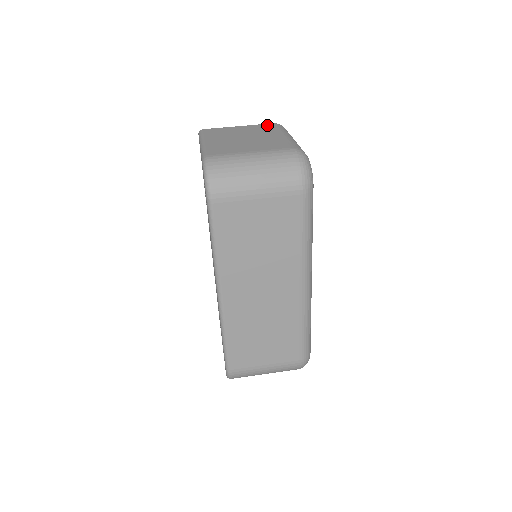
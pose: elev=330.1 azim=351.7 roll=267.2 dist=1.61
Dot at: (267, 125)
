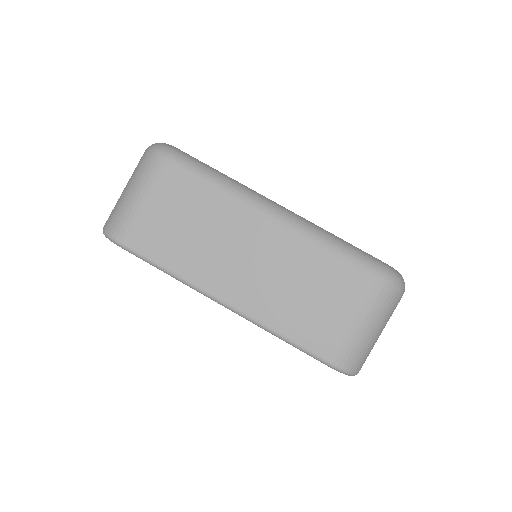
Dot at: occluded
